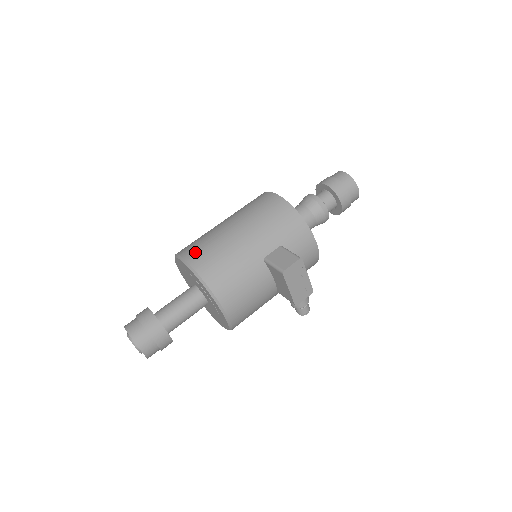
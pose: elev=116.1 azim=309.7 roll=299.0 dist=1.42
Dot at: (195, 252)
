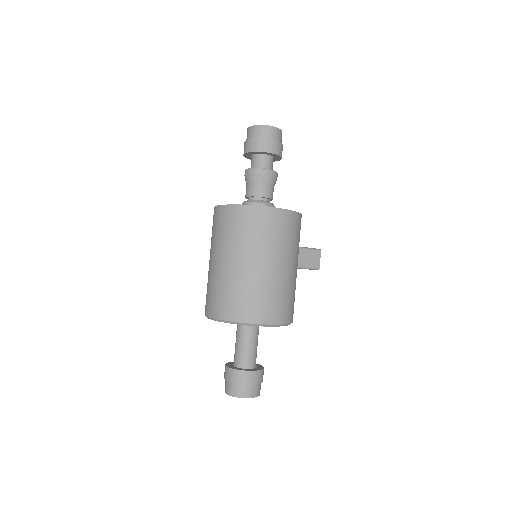
Dot at: (275, 312)
